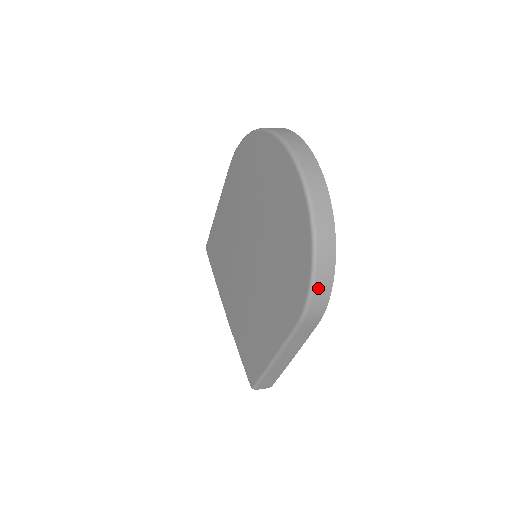
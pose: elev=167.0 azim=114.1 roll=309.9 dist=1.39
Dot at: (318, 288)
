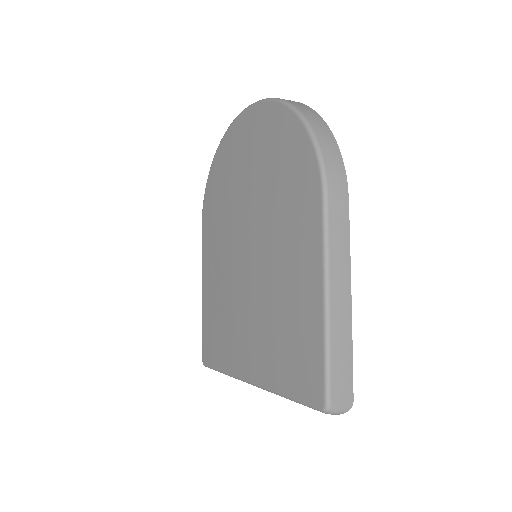
Dot at: (322, 141)
